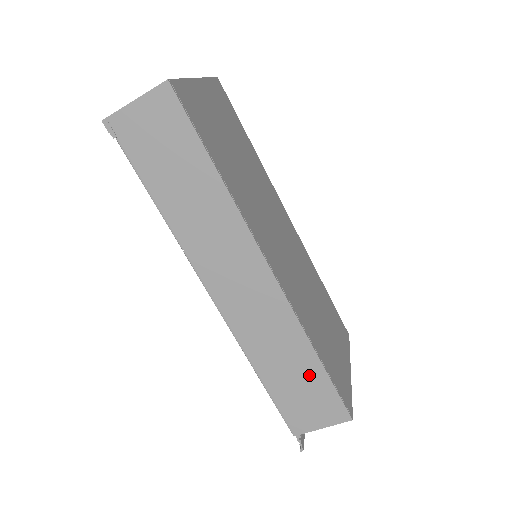
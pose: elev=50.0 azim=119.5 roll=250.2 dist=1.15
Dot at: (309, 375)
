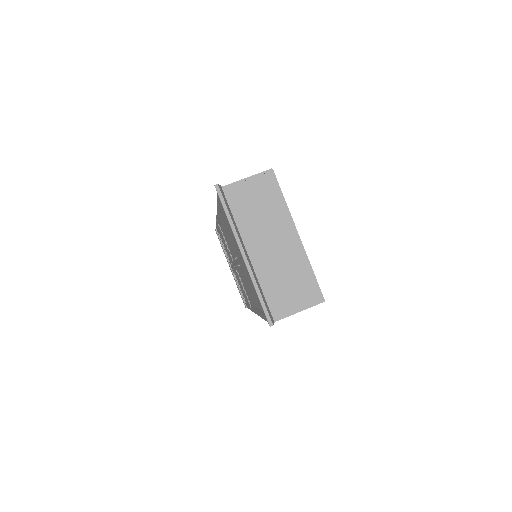
Dot at: occluded
